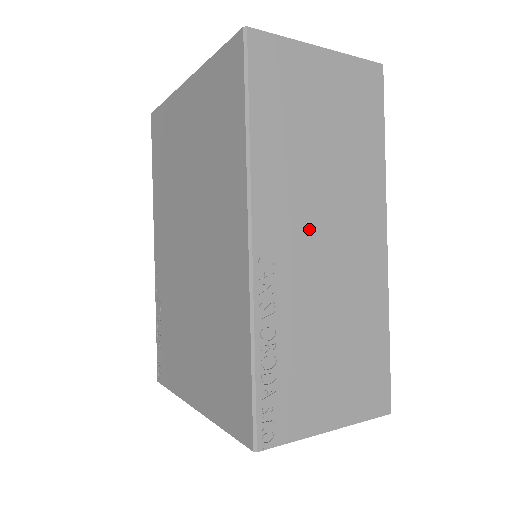
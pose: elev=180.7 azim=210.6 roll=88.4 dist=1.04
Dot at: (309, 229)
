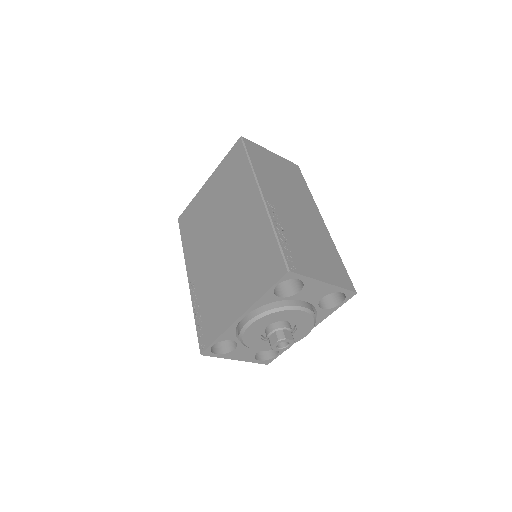
Dot at: (286, 202)
